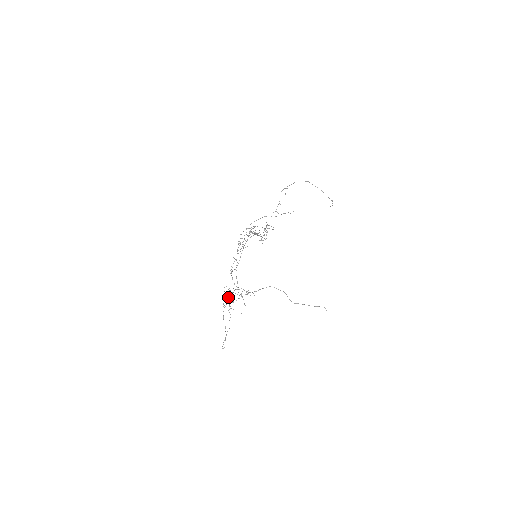
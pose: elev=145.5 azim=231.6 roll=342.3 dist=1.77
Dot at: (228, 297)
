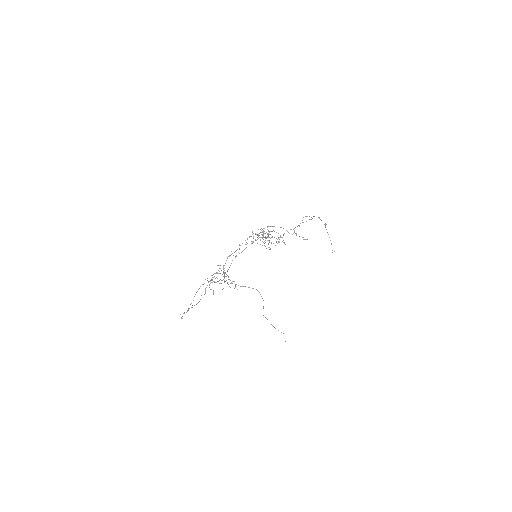
Dot at: (214, 276)
